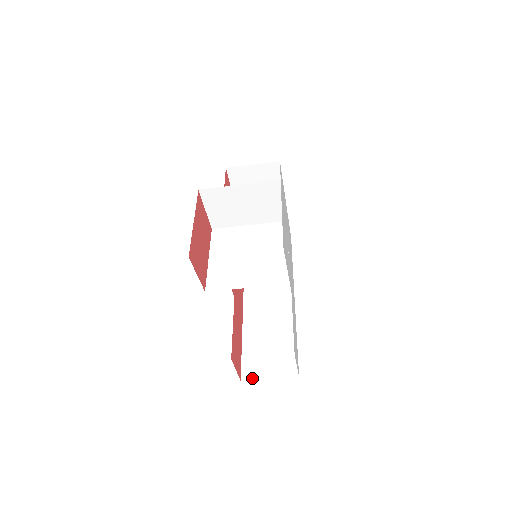
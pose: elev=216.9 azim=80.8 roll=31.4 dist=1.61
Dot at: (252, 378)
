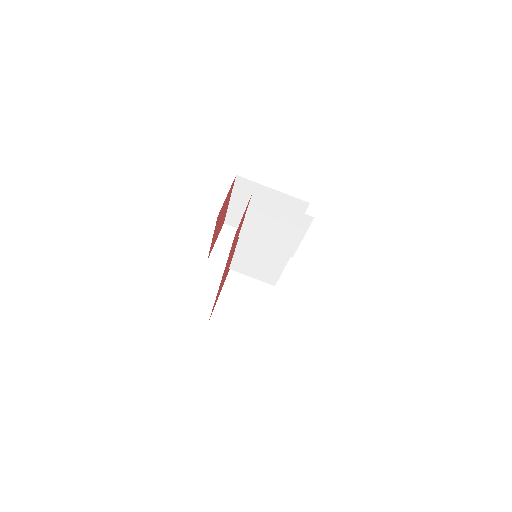
Dot at: occluded
